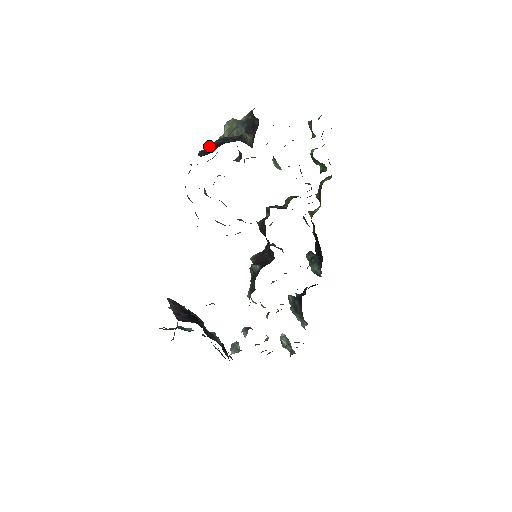
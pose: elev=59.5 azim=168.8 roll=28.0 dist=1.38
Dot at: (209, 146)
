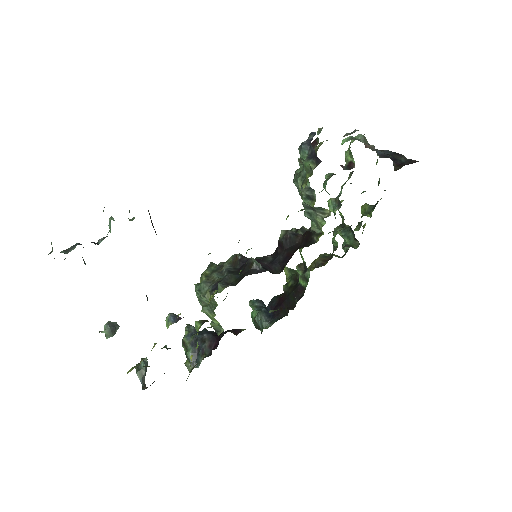
Dot at: occluded
